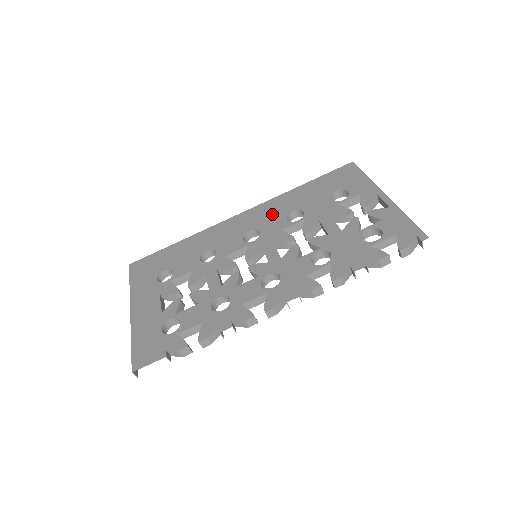
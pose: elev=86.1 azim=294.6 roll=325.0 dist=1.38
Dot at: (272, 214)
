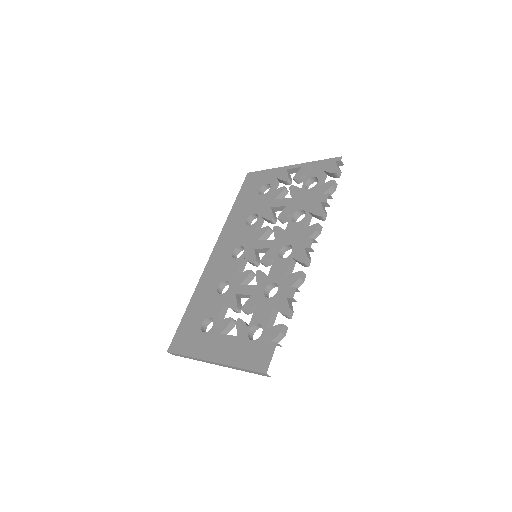
Dot at: (235, 233)
